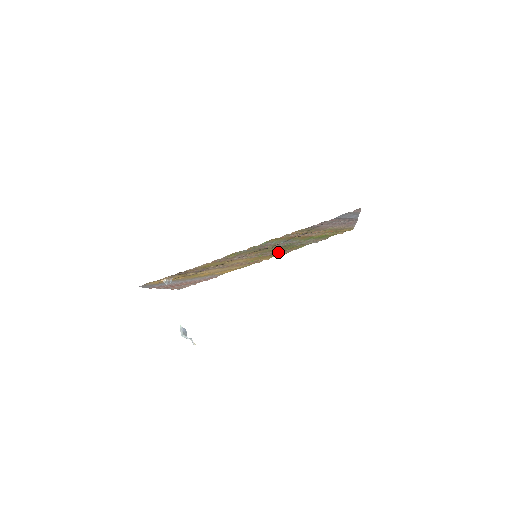
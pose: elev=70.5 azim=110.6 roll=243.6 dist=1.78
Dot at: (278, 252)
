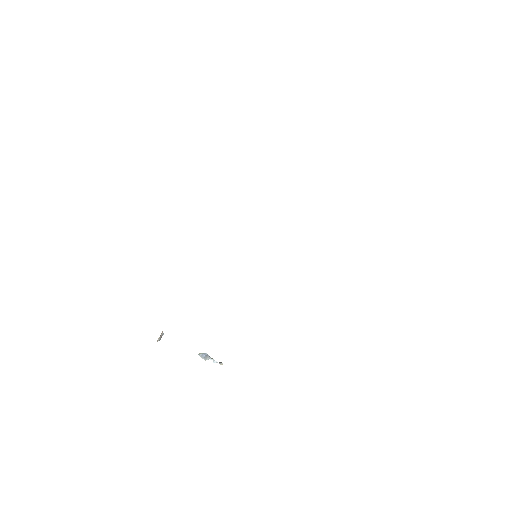
Dot at: occluded
